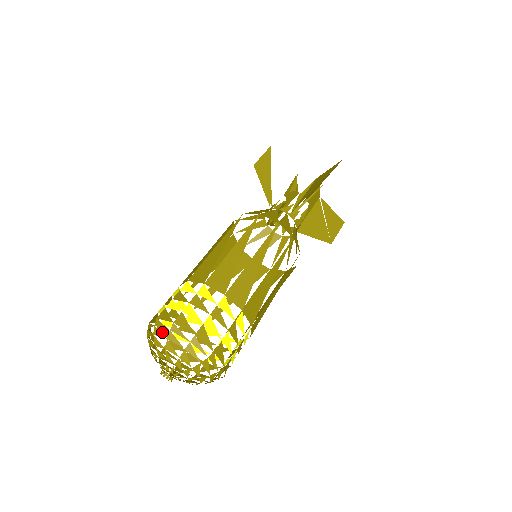
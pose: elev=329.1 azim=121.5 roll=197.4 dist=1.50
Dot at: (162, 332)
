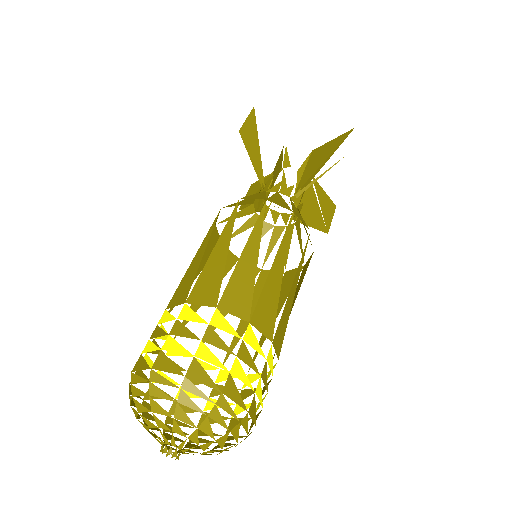
Dot at: occluded
